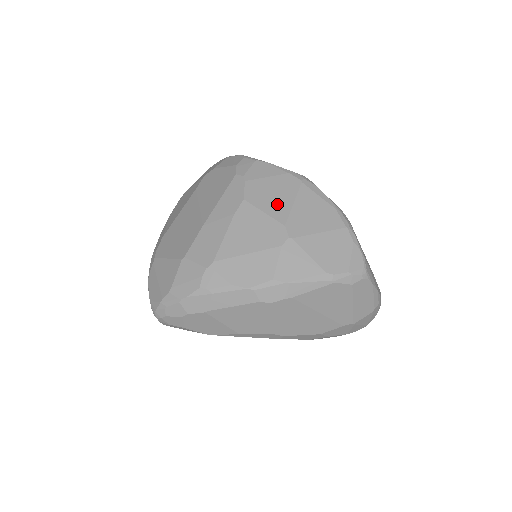
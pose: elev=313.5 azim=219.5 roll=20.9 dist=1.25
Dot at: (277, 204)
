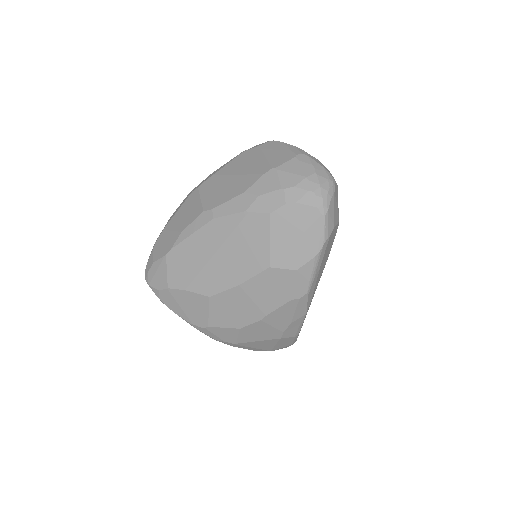
Dot at: occluded
